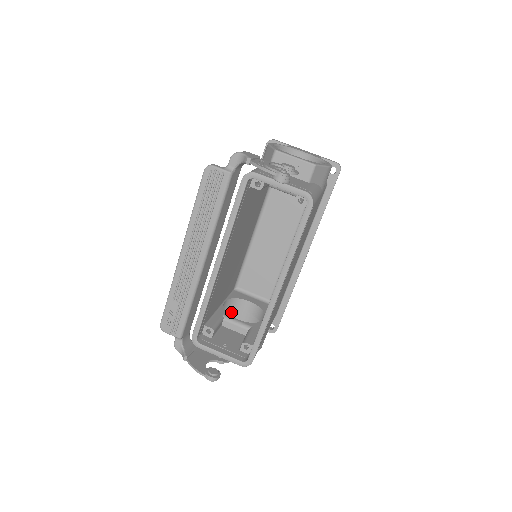
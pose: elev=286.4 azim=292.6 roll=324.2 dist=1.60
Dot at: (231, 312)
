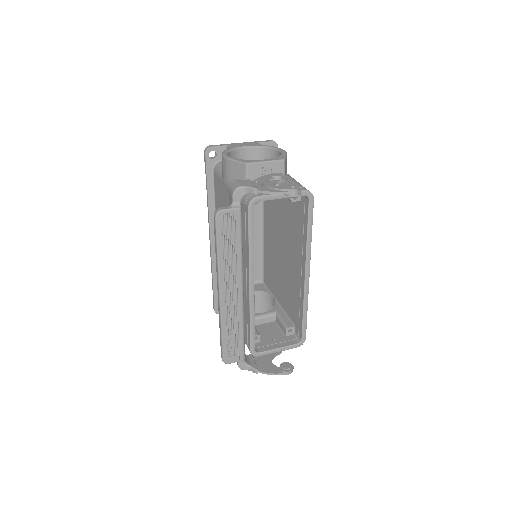
Dot at: occluded
